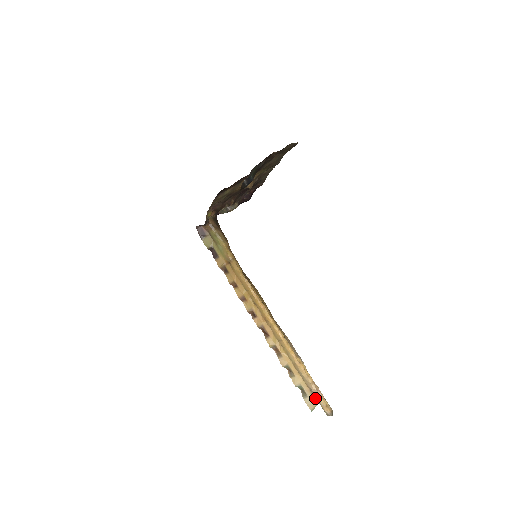
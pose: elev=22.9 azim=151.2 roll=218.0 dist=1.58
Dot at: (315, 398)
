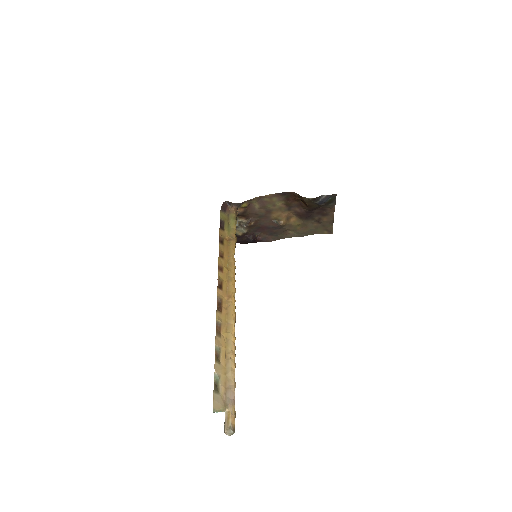
Dot at: (226, 401)
